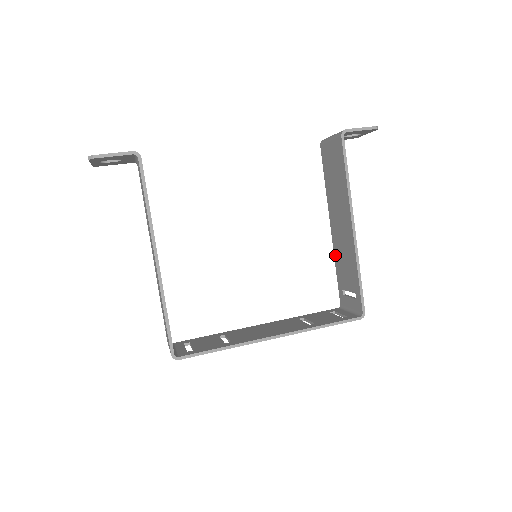
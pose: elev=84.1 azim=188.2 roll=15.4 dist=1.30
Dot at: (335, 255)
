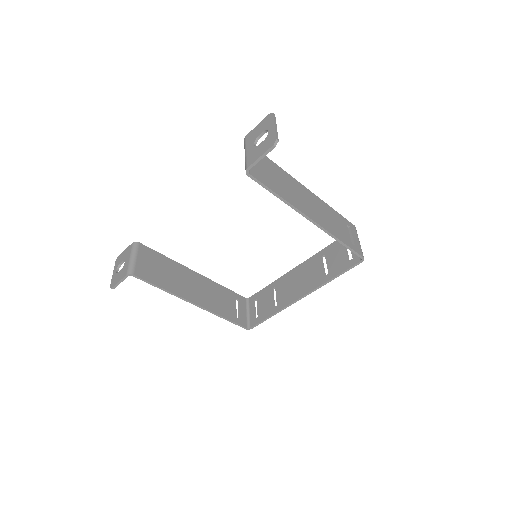
Dot at: occluded
